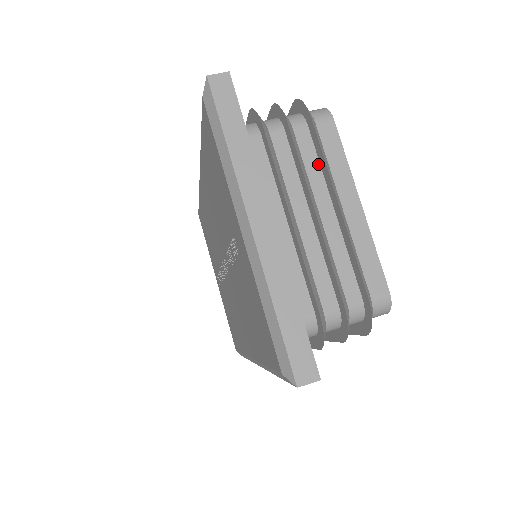
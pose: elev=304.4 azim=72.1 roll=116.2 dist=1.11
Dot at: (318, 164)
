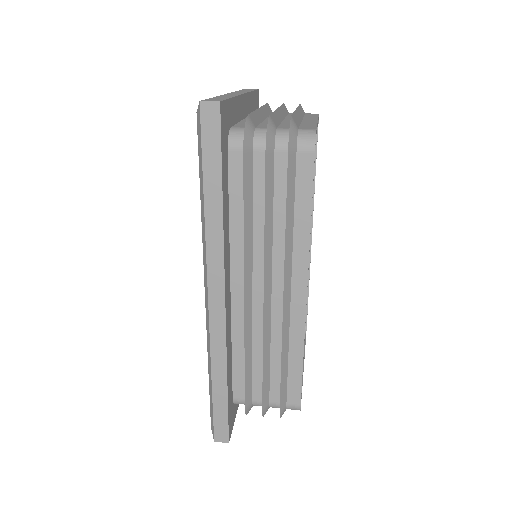
Dot at: occluded
